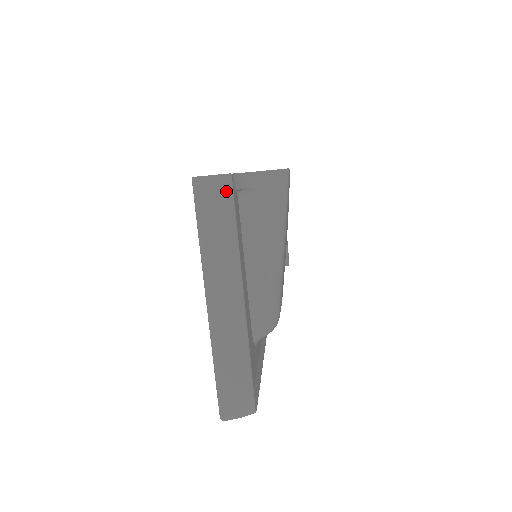
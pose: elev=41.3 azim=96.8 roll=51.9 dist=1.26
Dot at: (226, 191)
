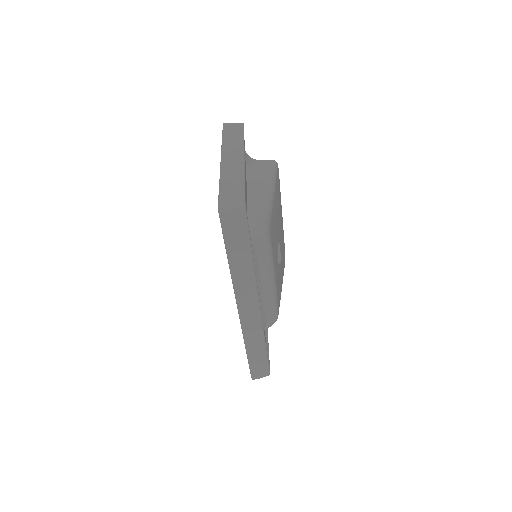
Dot at: (240, 127)
